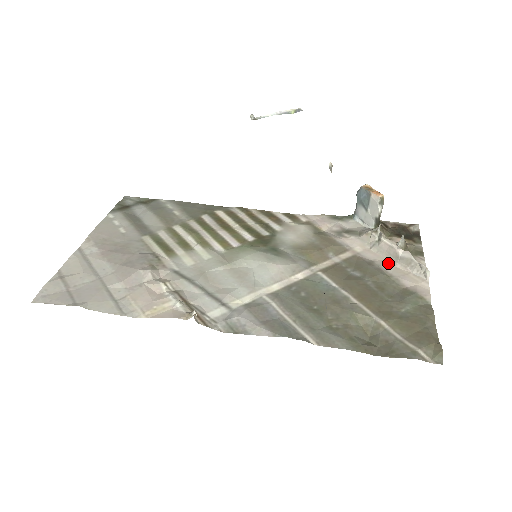
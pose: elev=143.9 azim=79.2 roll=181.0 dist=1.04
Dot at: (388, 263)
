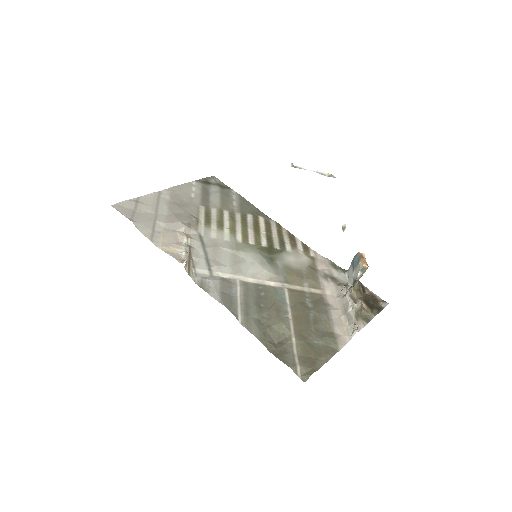
Dot at: (338, 312)
